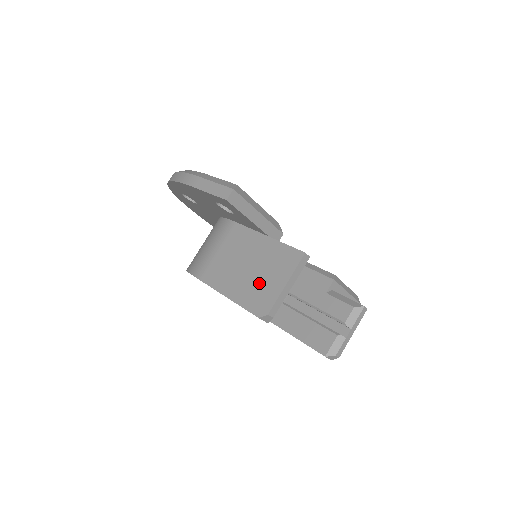
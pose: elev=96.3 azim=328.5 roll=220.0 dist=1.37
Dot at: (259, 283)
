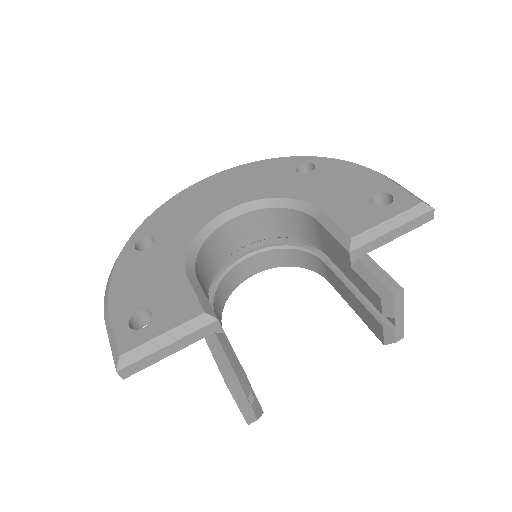
Dot at: occluded
